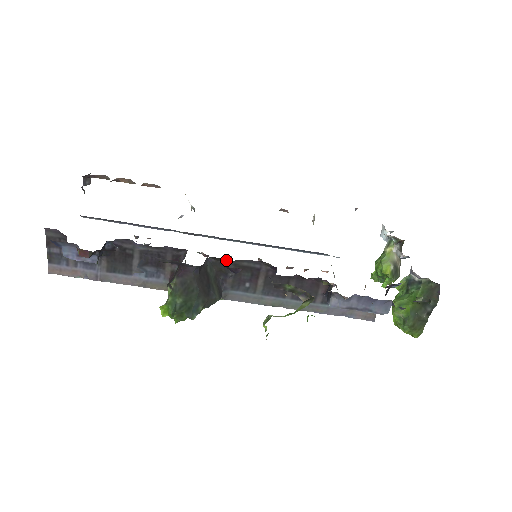
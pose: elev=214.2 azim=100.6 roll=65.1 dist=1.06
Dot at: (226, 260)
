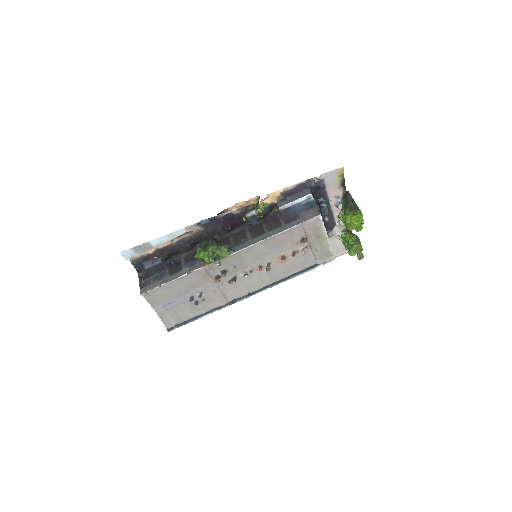
Dot at: (225, 234)
